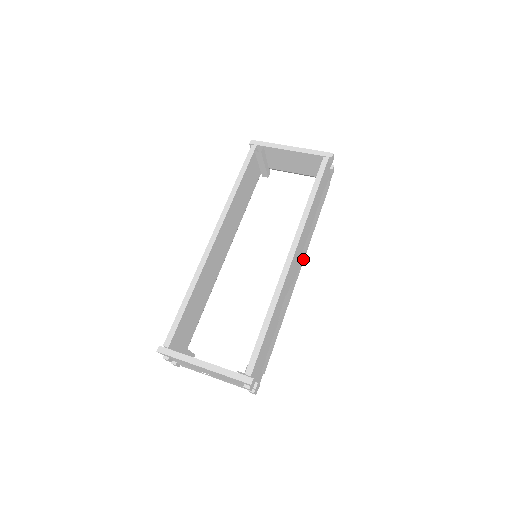
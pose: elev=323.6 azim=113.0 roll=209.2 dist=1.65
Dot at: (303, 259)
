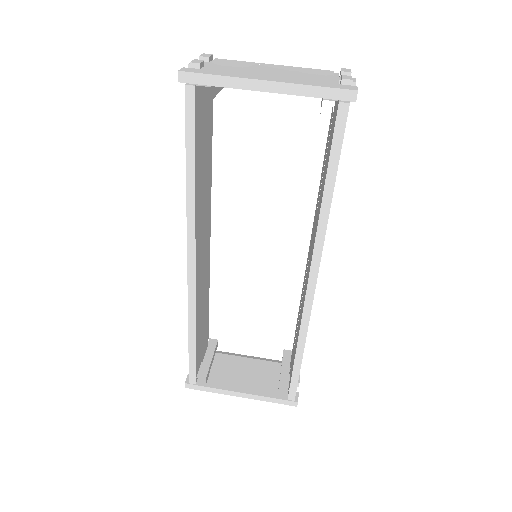
Dot at: occluded
